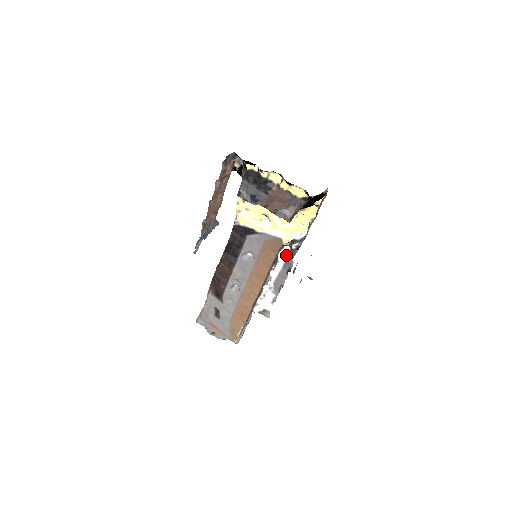
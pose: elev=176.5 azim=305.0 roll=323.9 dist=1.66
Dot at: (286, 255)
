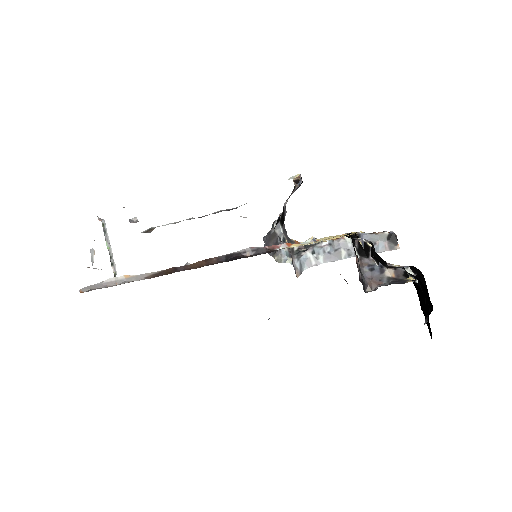
Dot at: occluded
